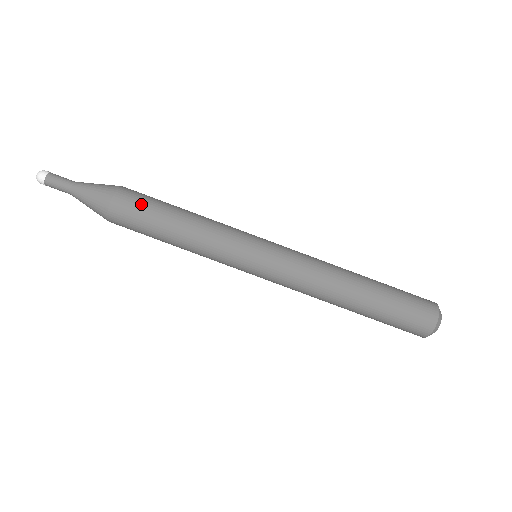
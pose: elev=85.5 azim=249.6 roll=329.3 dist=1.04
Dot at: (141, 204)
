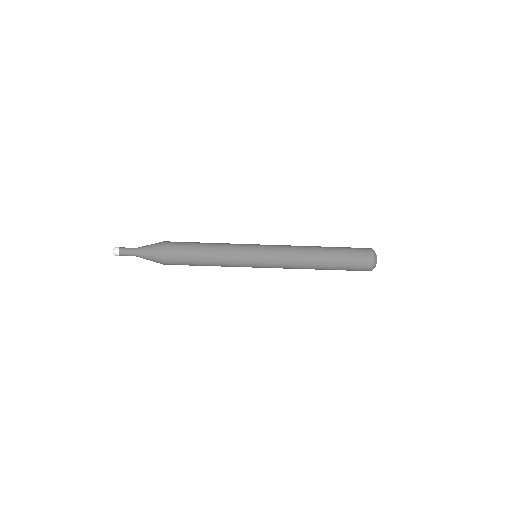
Dot at: (180, 264)
